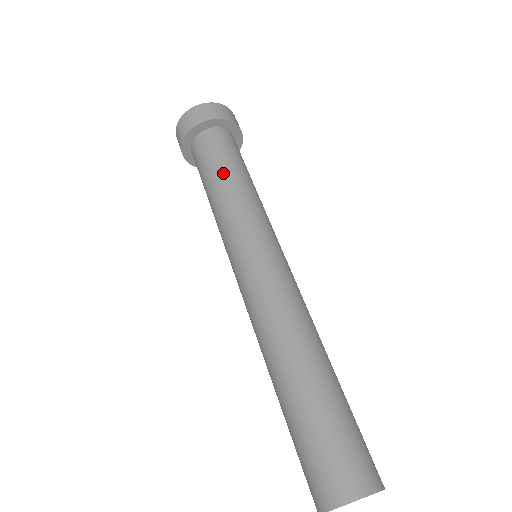
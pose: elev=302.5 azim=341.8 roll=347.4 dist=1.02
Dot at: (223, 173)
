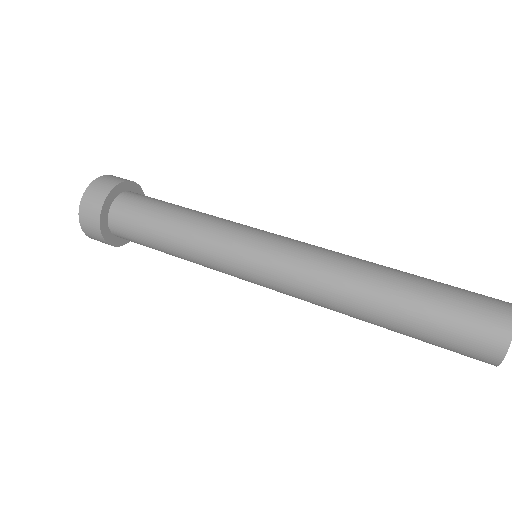
Dot at: (184, 207)
